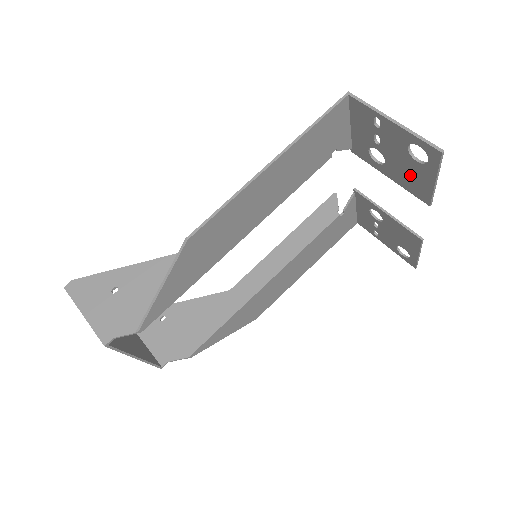
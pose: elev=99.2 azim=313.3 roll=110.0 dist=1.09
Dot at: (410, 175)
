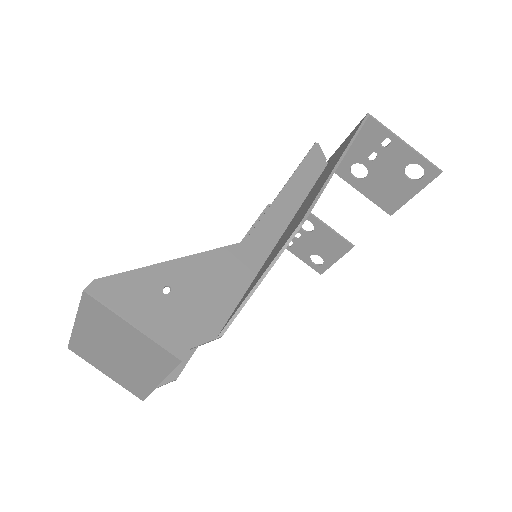
Dot at: (389, 189)
